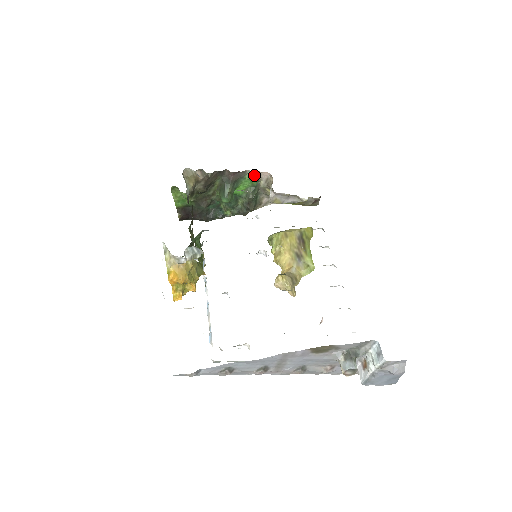
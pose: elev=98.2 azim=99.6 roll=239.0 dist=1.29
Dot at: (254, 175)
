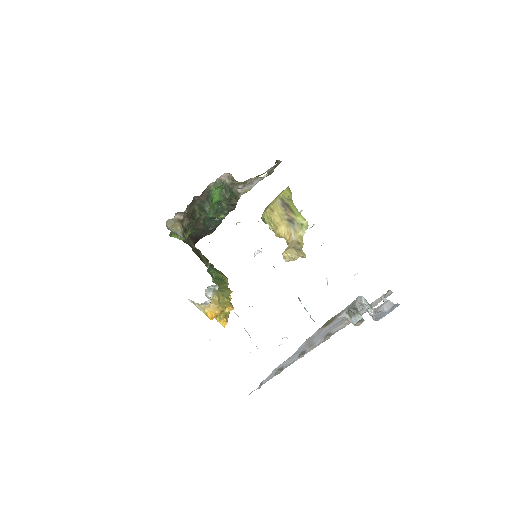
Dot at: (216, 183)
